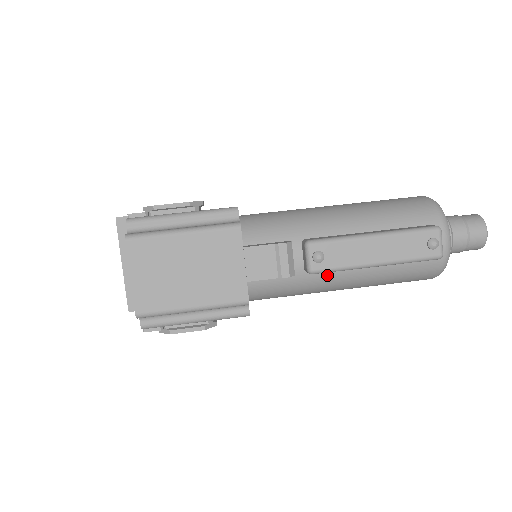
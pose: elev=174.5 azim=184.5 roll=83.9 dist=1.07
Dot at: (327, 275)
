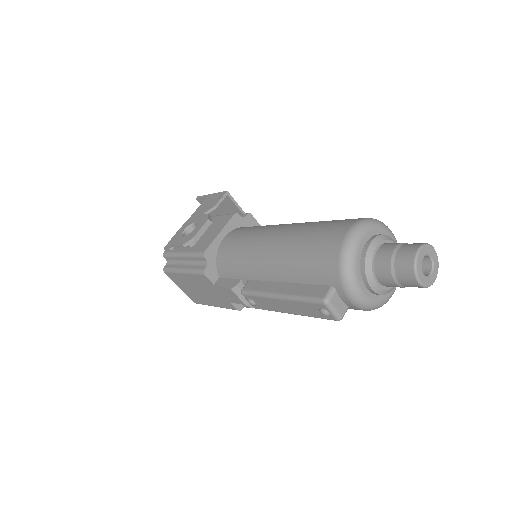
Dot at: occluded
